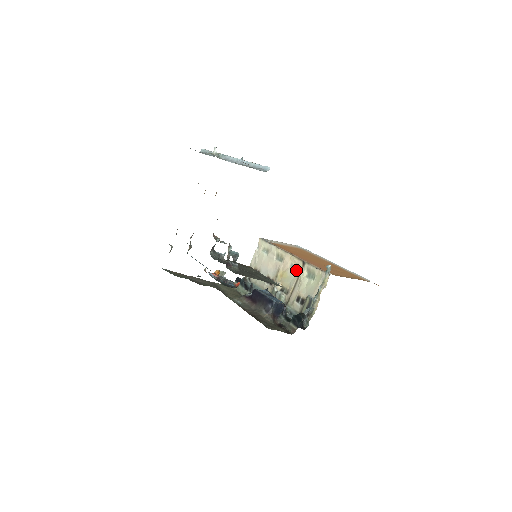
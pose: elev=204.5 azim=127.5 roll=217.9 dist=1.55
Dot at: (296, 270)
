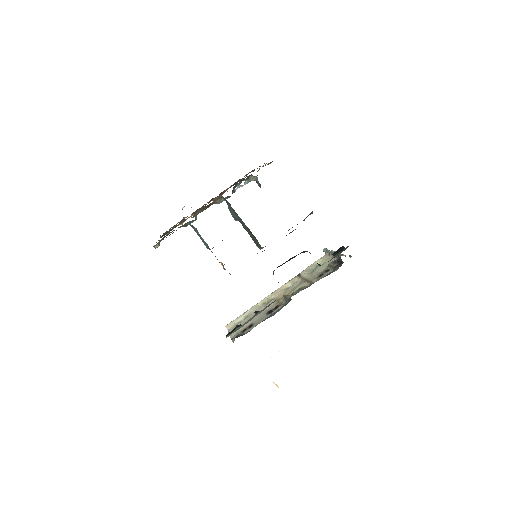
Dot at: (296, 283)
